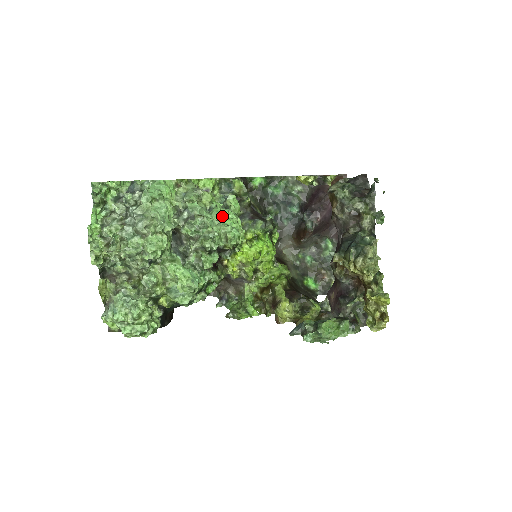
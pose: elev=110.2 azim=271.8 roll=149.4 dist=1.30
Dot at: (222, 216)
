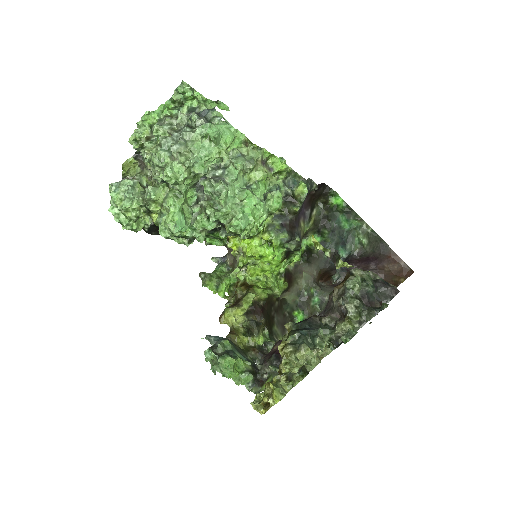
Dot at: (248, 201)
